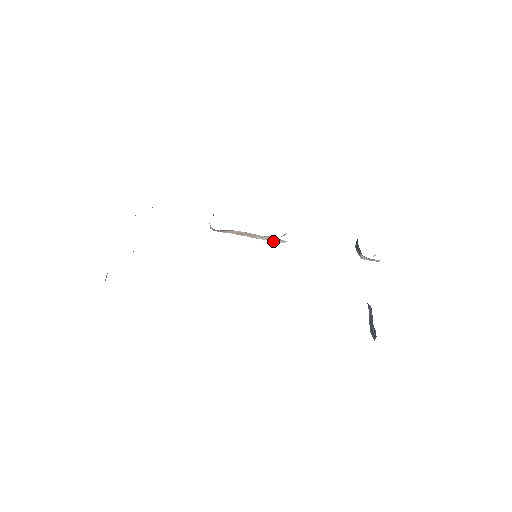
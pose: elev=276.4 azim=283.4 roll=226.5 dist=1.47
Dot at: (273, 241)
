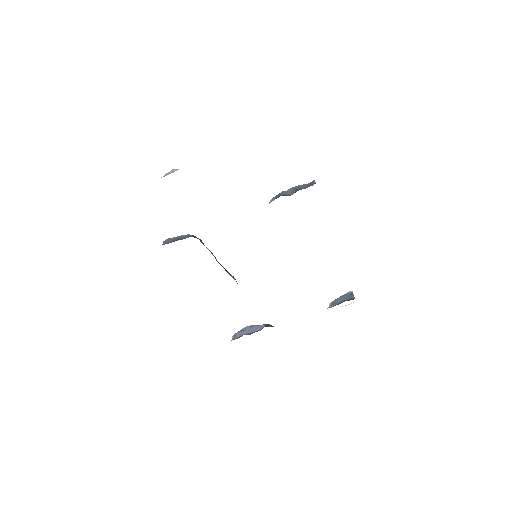
Dot at: occluded
